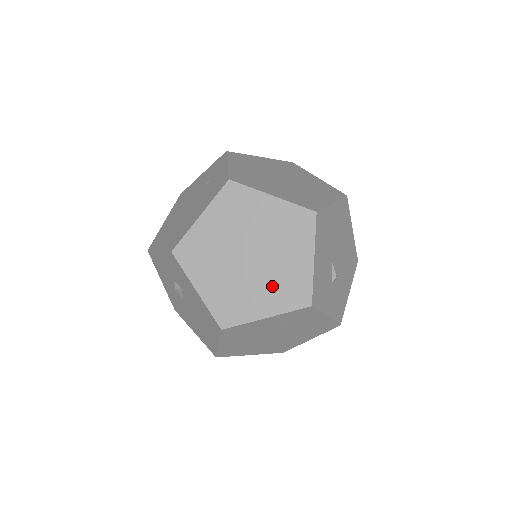
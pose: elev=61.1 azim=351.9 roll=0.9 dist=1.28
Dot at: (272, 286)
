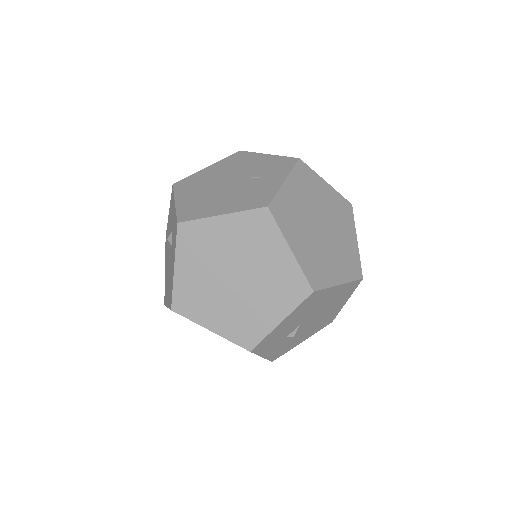
Dot at: (233, 313)
